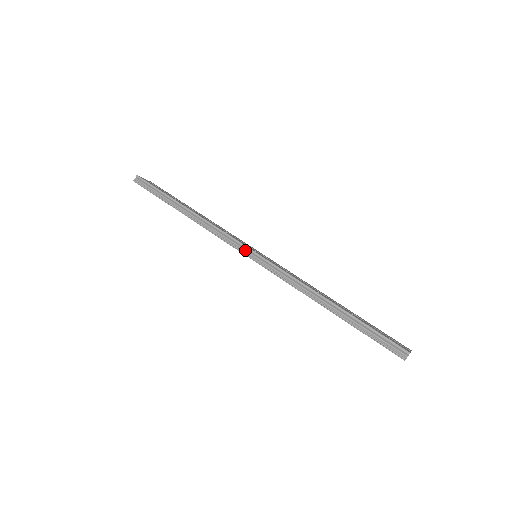
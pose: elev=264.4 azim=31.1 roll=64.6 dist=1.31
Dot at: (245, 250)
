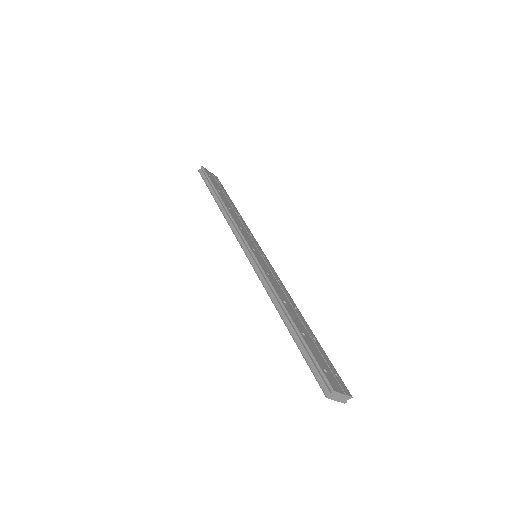
Dot at: (245, 246)
